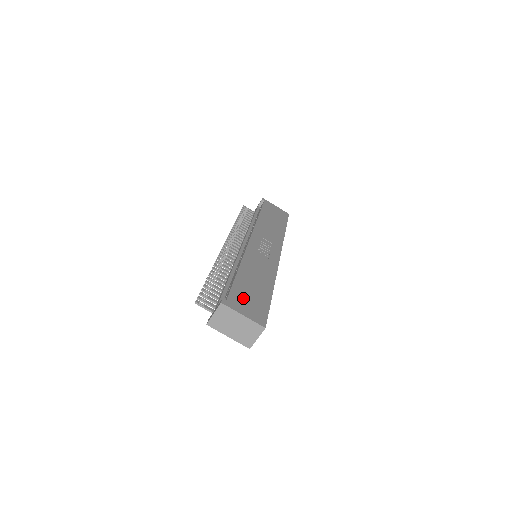
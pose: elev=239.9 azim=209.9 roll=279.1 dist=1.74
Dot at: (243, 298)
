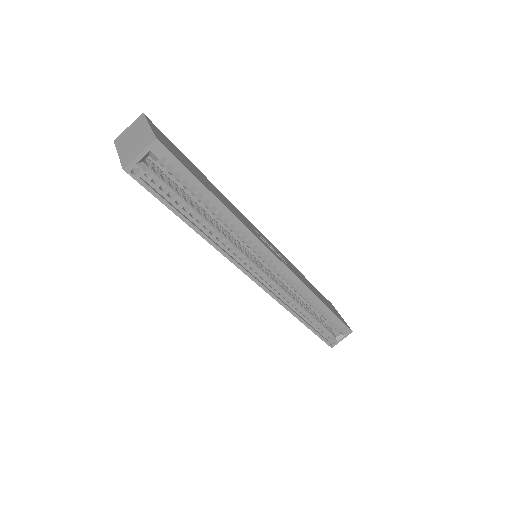
Dot at: (174, 147)
